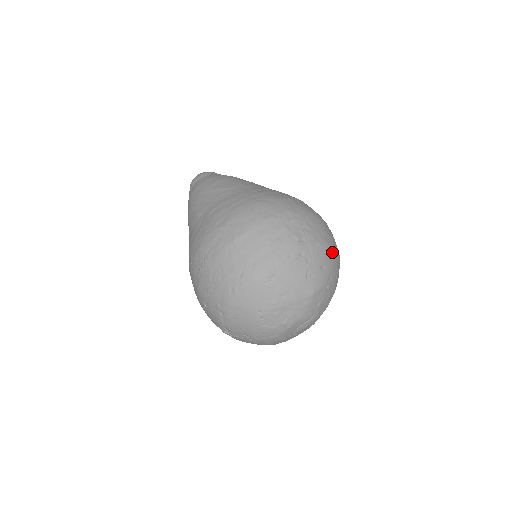
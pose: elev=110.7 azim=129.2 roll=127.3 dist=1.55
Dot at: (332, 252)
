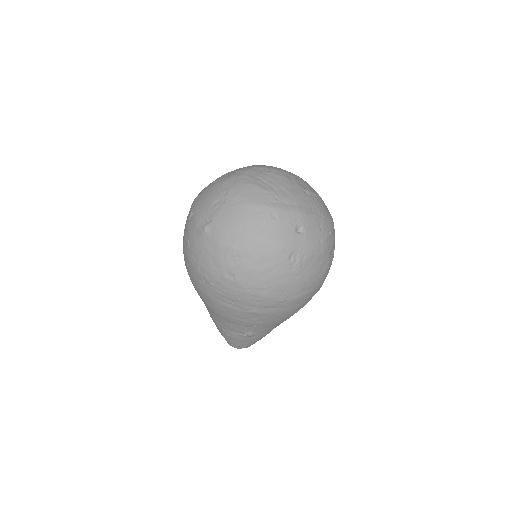
Dot at: occluded
